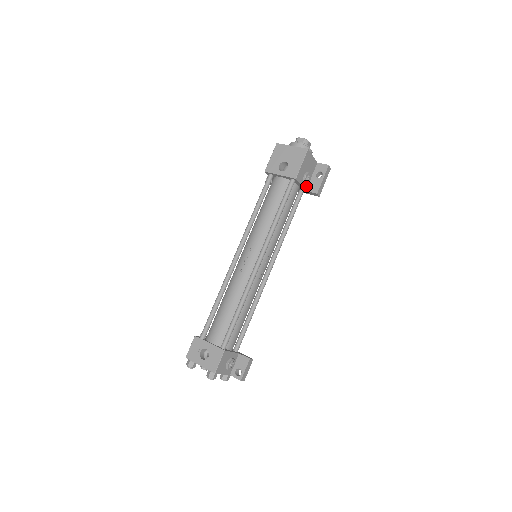
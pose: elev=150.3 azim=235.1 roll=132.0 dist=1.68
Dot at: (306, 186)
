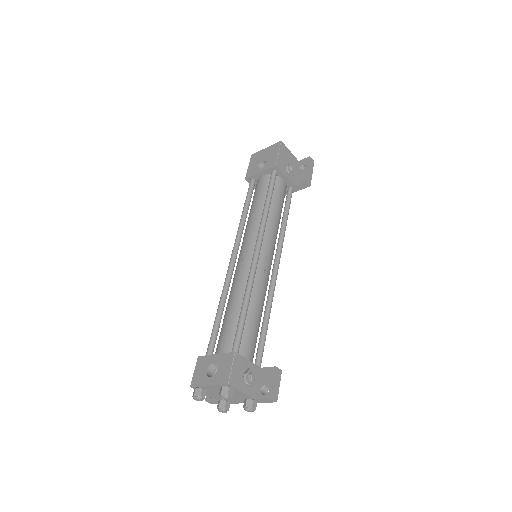
Dot at: (293, 181)
